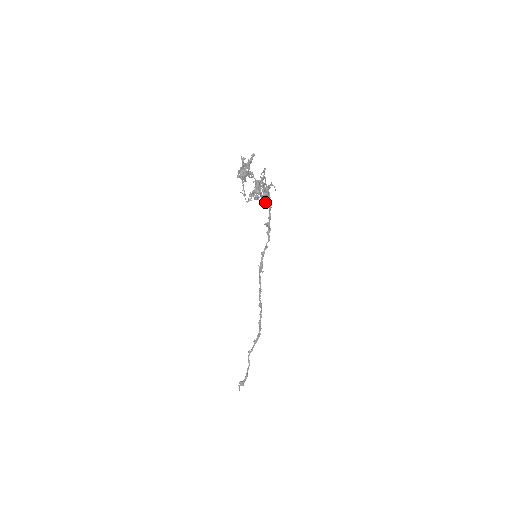
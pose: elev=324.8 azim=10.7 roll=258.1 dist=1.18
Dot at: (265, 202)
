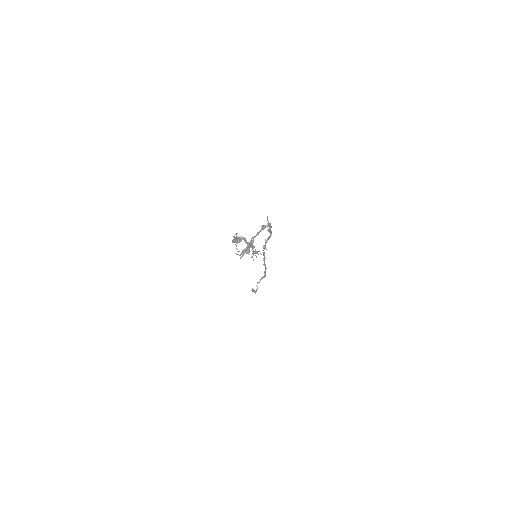
Dot at: (253, 260)
